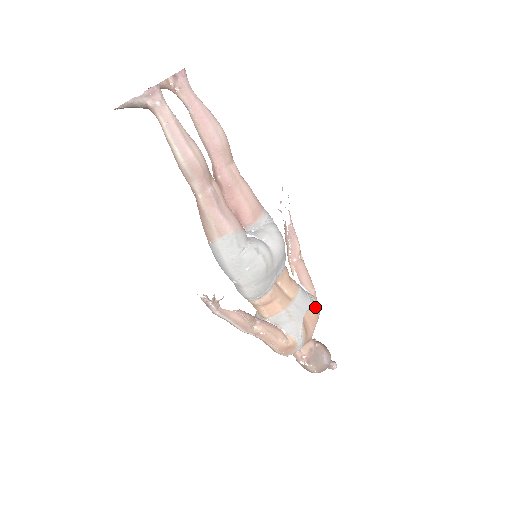
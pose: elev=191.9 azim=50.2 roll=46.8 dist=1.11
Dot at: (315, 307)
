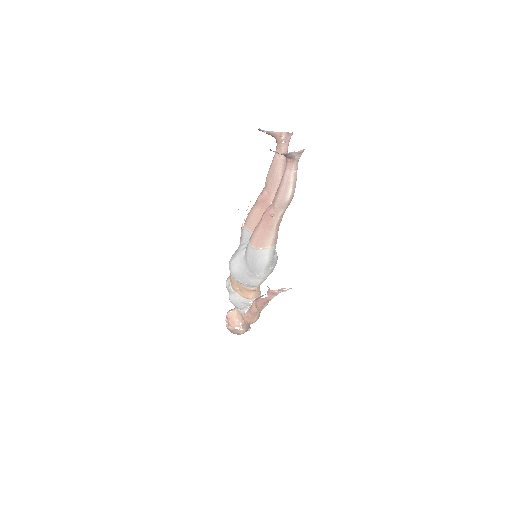
Dot at: occluded
